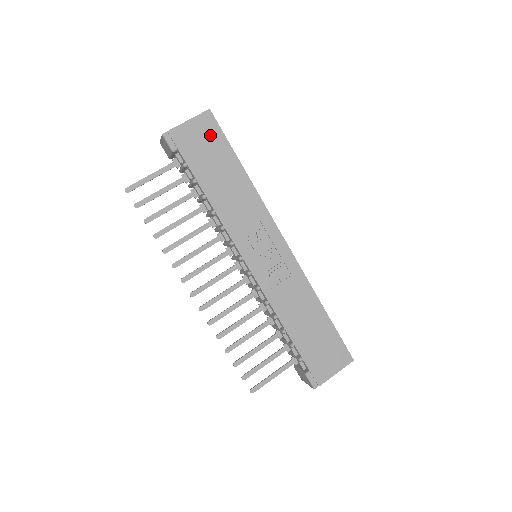
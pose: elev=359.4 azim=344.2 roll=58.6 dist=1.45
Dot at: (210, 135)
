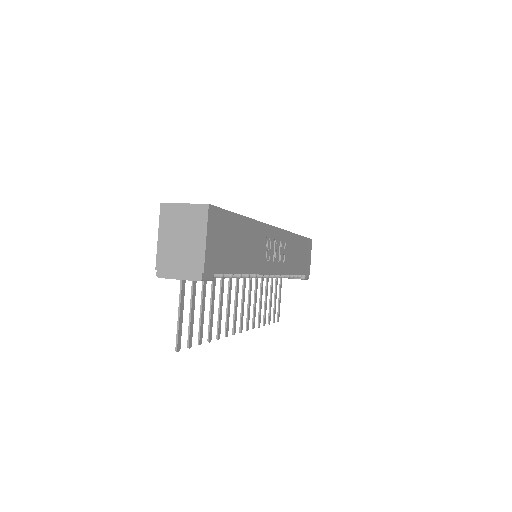
Dot at: (221, 226)
